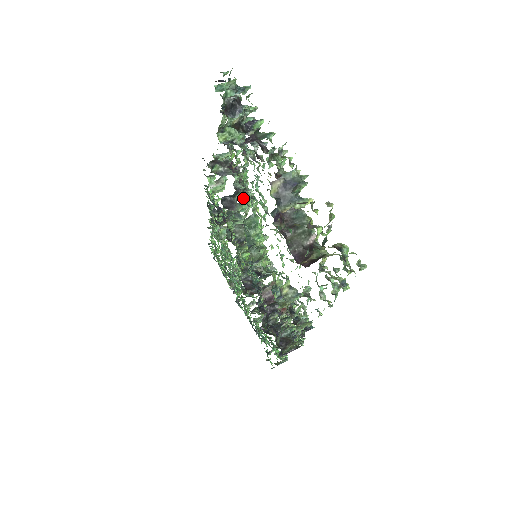
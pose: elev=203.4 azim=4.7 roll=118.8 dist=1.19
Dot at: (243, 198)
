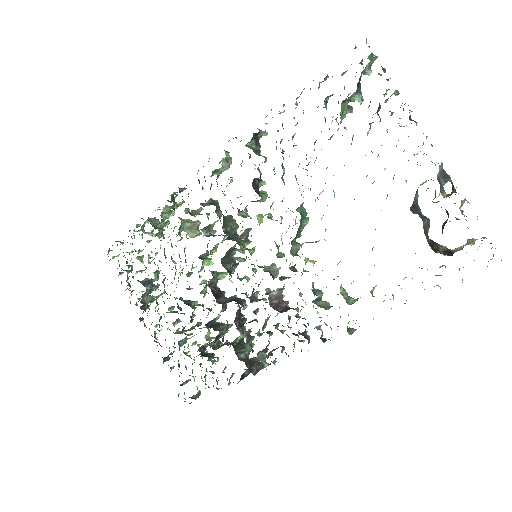
Dot at: (259, 187)
